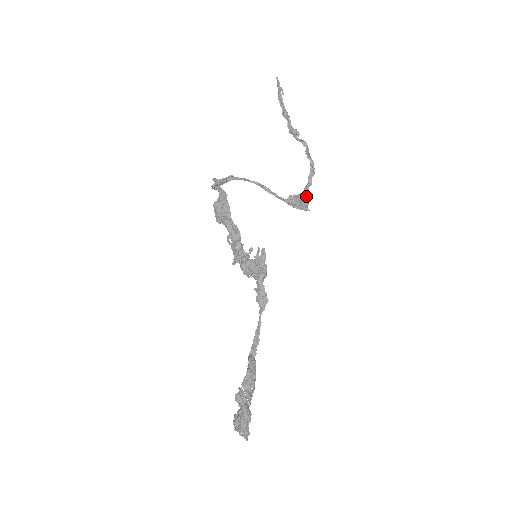
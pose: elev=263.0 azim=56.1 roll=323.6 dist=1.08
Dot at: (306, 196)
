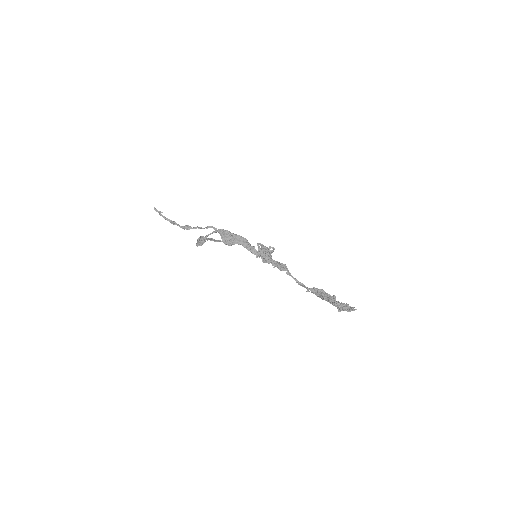
Dot at: occluded
